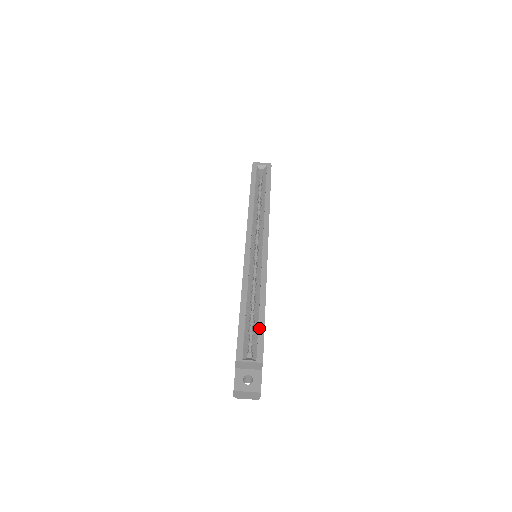
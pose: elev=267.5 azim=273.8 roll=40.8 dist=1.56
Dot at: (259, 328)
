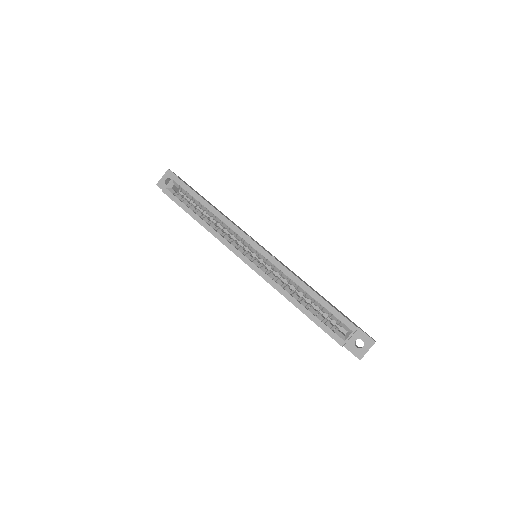
Dot at: (327, 309)
